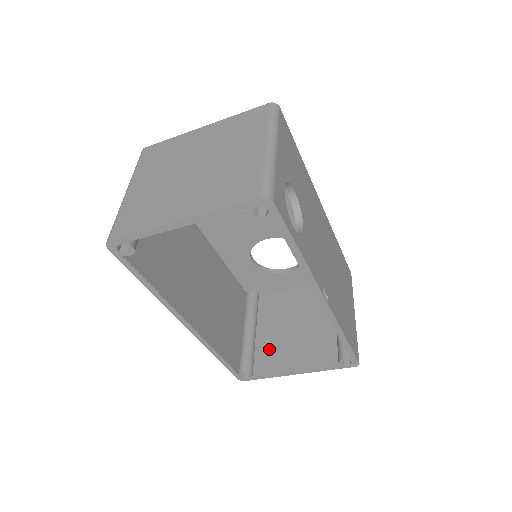
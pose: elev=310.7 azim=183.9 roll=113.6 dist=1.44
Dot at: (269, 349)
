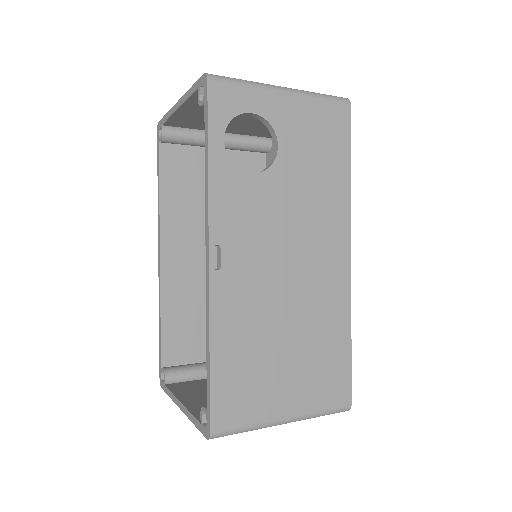
Dot at: (205, 385)
